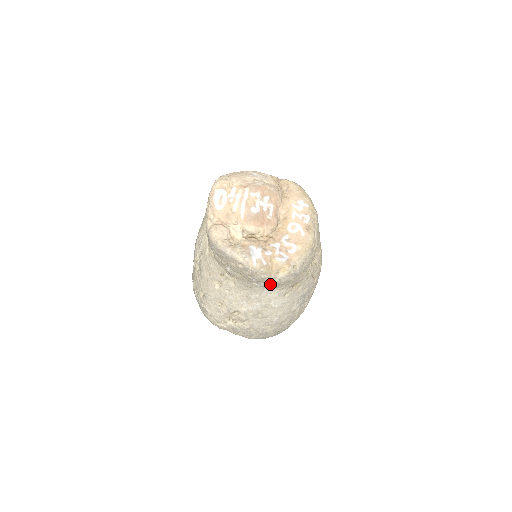
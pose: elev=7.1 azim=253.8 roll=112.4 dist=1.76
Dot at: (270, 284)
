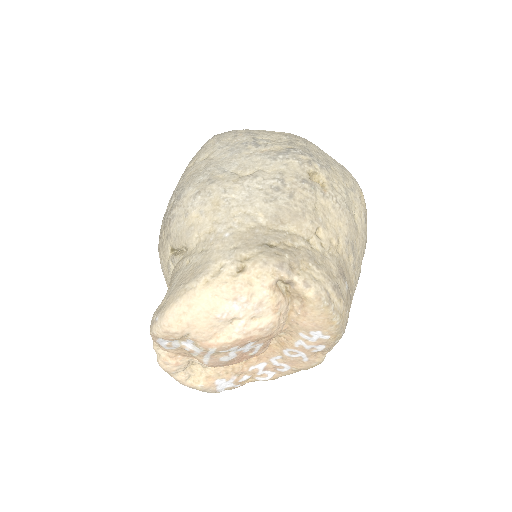
Dot at: occluded
